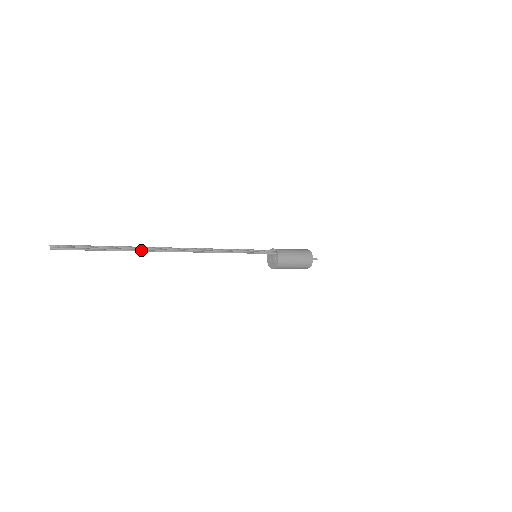
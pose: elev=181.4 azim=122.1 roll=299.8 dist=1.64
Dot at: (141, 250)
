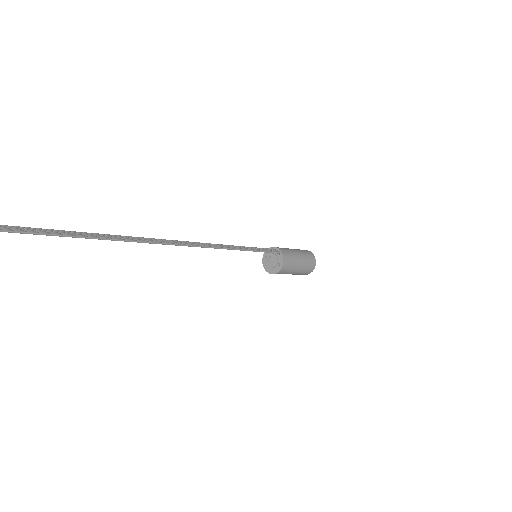
Dot at: (117, 238)
